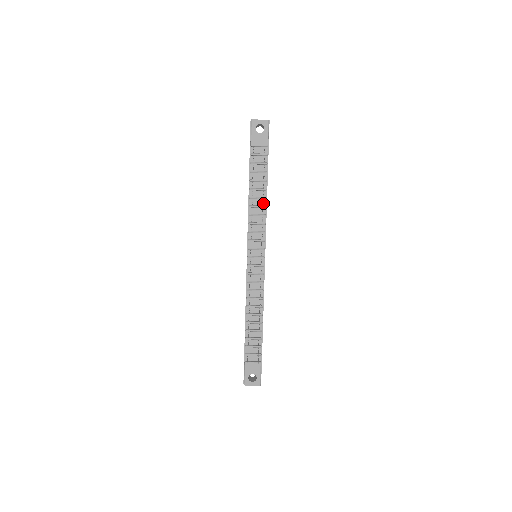
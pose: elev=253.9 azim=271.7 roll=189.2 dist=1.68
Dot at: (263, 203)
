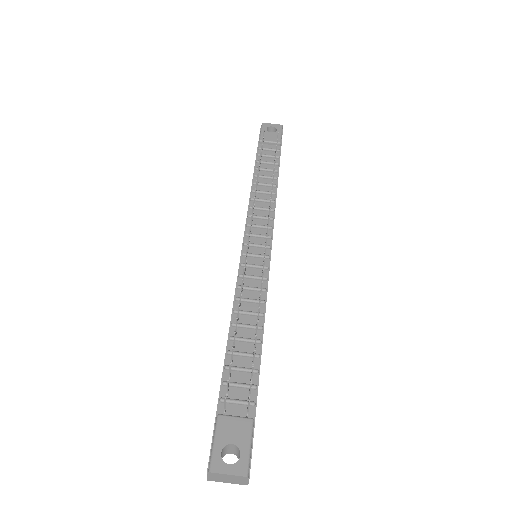
Dot at: (272, 191)
